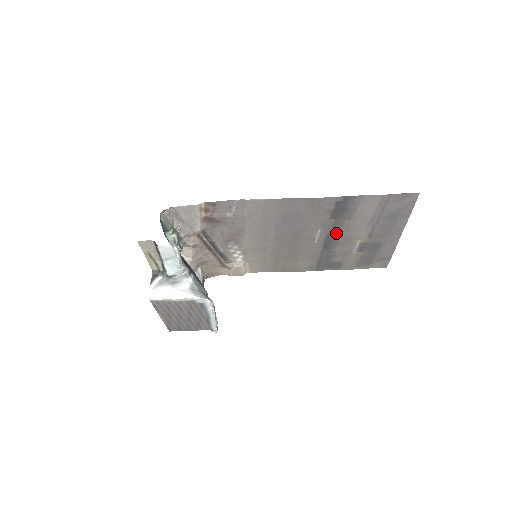
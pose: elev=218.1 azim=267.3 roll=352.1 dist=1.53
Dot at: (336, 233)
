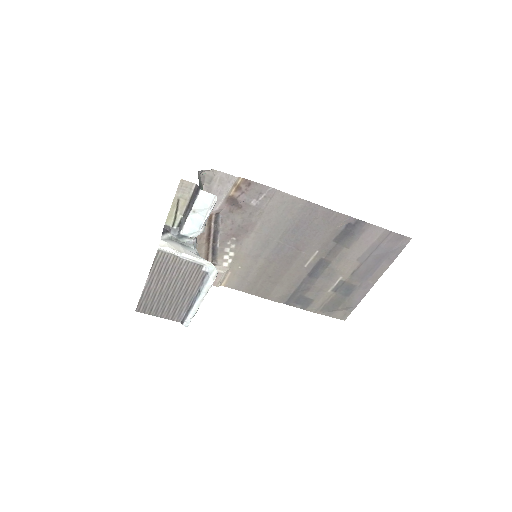
Dot at: (328, 261)
